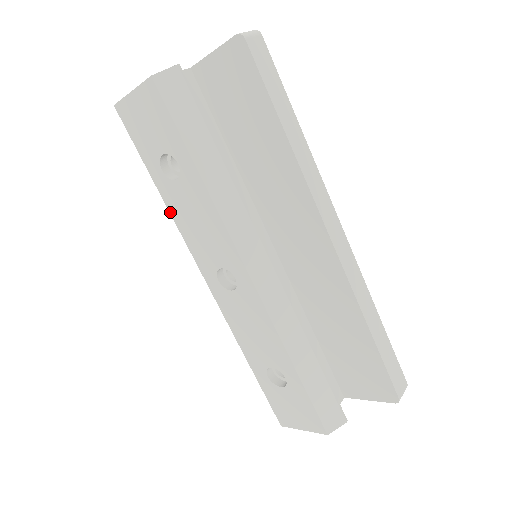
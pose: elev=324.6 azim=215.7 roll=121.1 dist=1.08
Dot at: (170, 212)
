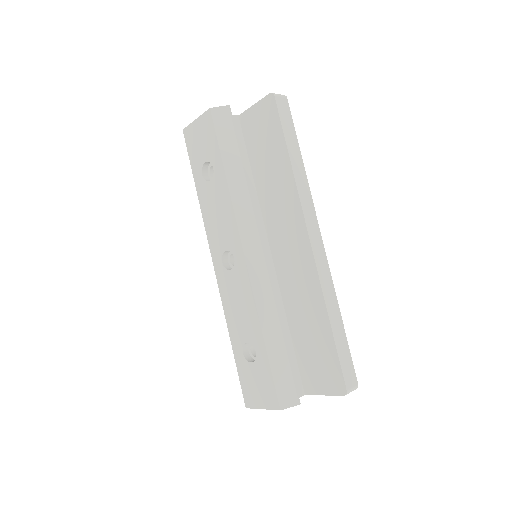
Dot at: (201, 207)
